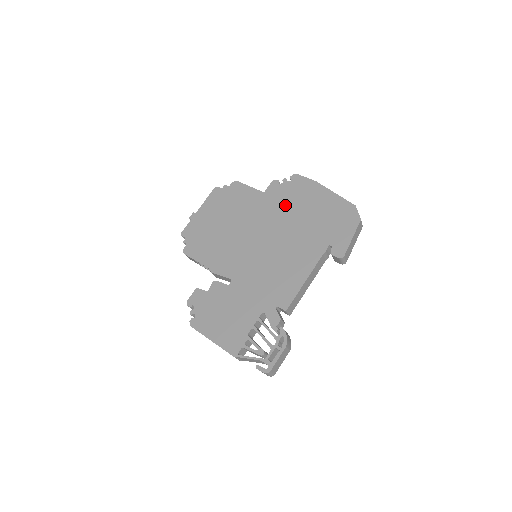
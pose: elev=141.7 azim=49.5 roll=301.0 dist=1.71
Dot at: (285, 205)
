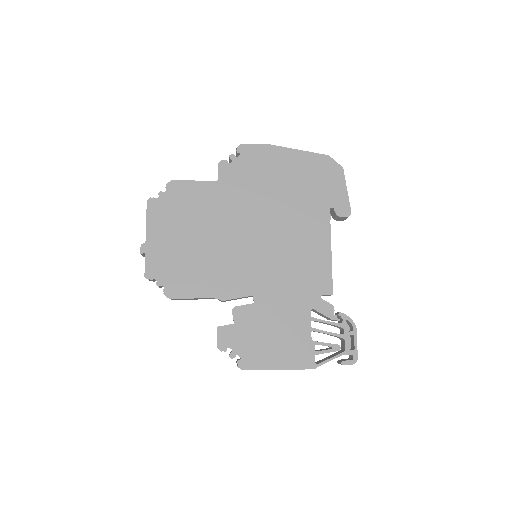
Dot at: (254, 185)
